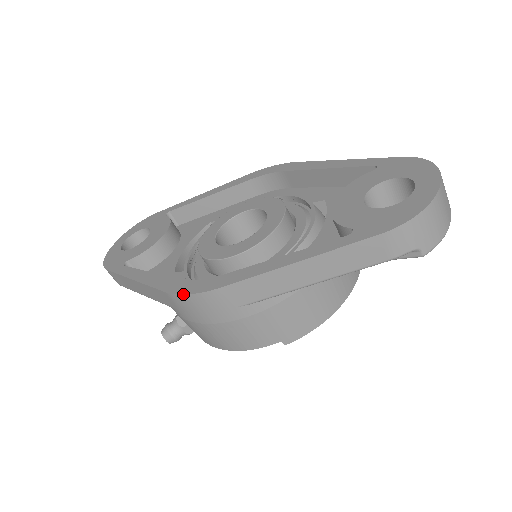
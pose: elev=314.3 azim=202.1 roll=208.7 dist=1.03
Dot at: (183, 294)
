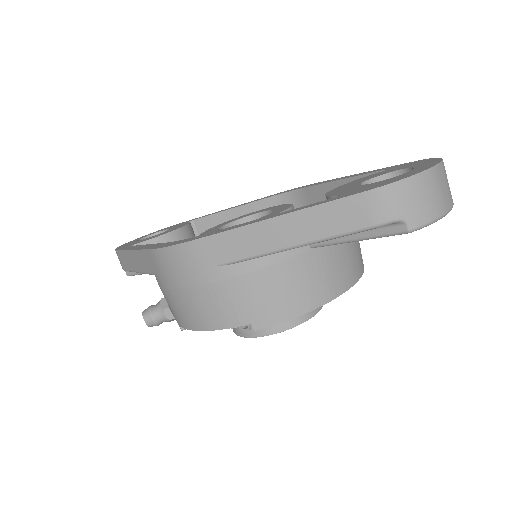
Dot at: (163, 247)
